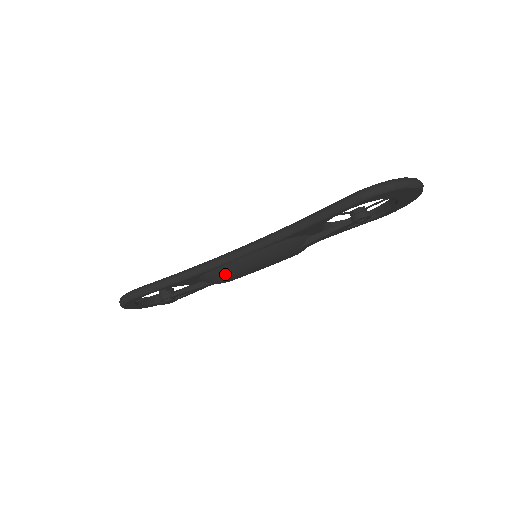
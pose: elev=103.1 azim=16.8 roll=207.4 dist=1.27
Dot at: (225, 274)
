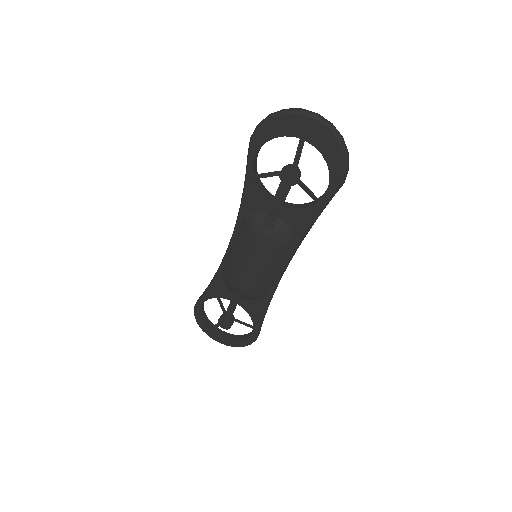
Dot at: (231, 272)
